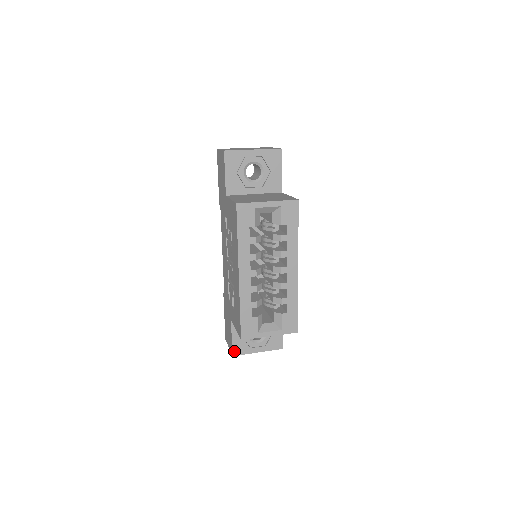
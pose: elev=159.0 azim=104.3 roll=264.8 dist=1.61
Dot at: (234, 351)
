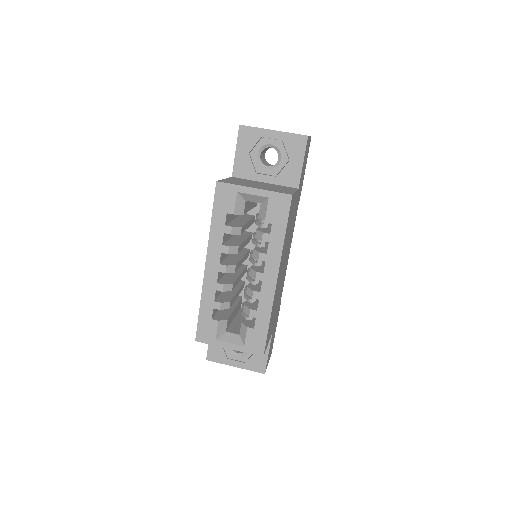
Dot at: (209, 355)
